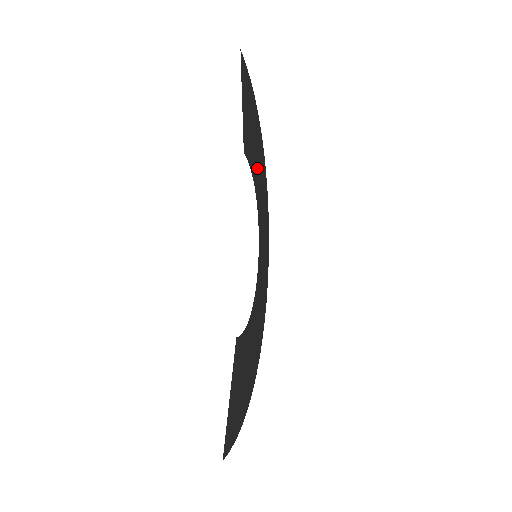
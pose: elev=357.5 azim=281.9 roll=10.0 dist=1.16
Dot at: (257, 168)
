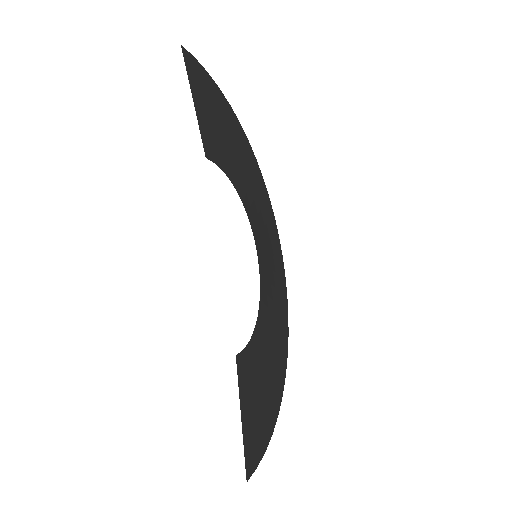
Dot at: (236, 164)
